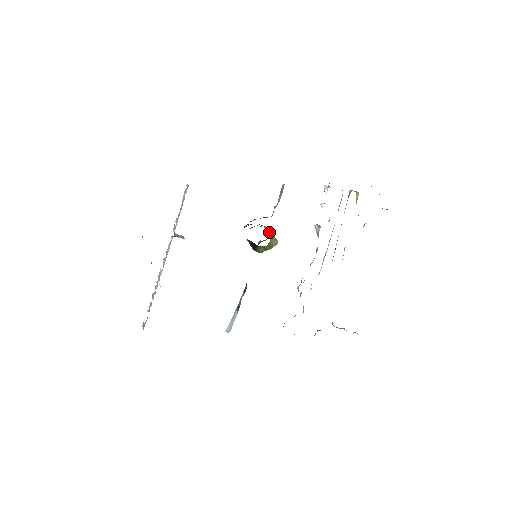
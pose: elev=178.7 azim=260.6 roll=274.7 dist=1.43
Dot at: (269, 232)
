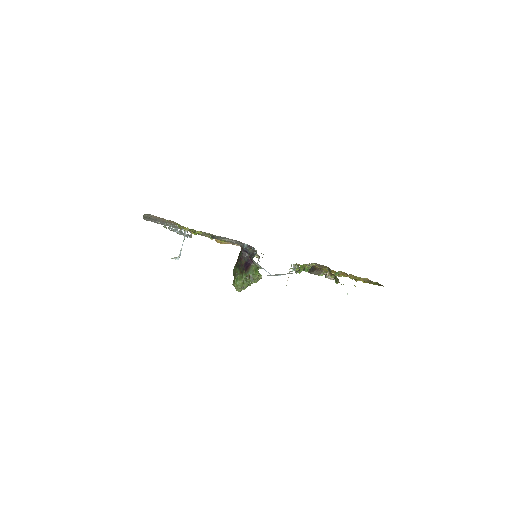
Dot at: occluded
